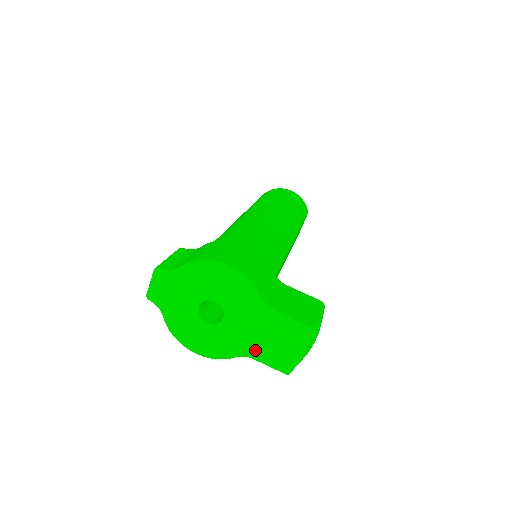
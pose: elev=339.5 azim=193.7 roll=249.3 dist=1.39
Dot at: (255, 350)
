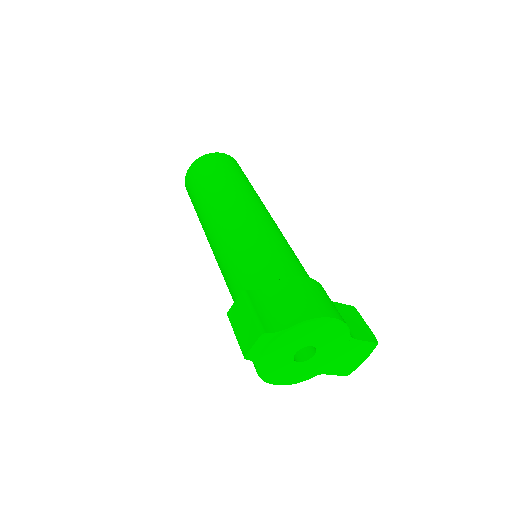
Dot at: (329, 368)
